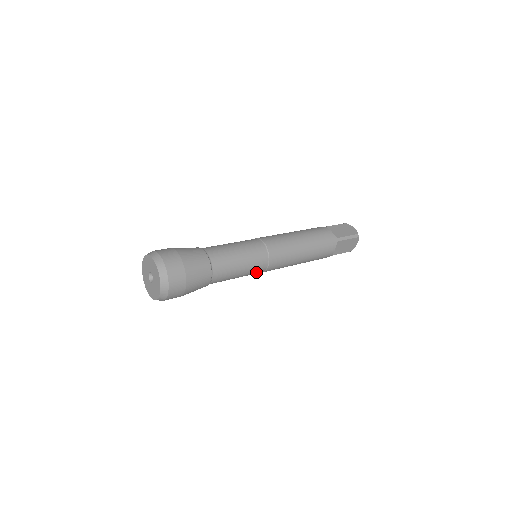
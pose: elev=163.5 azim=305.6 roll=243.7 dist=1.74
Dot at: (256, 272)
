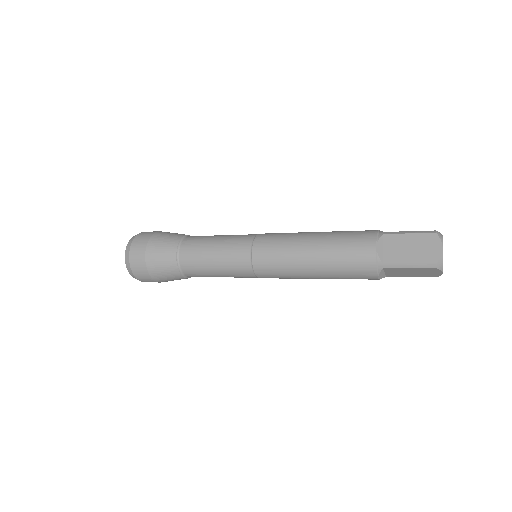
Dot at: (248, 277)
